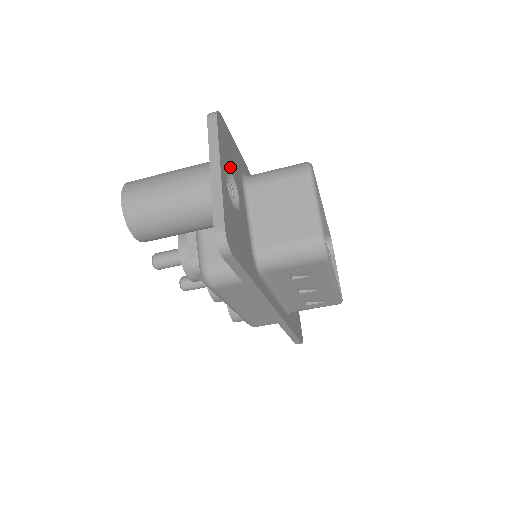
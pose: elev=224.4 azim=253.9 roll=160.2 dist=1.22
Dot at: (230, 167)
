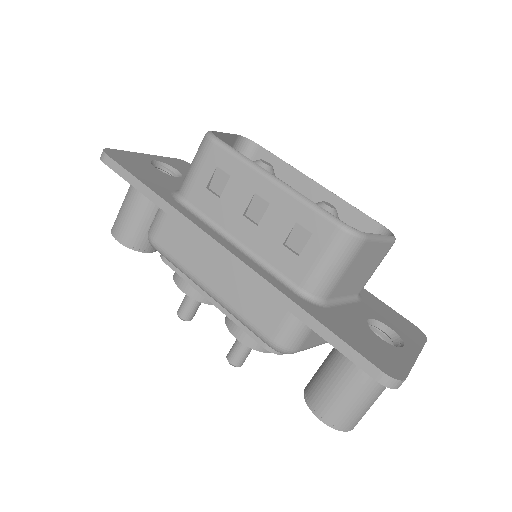
Dot at: (179, 170)
